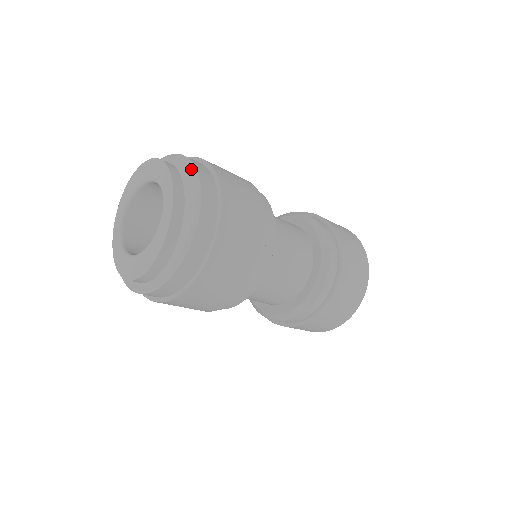
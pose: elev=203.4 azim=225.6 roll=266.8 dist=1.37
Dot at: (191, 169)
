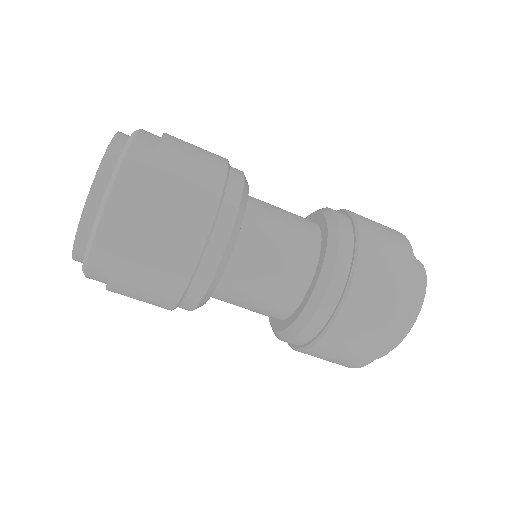
Dot at: (107, 188)
